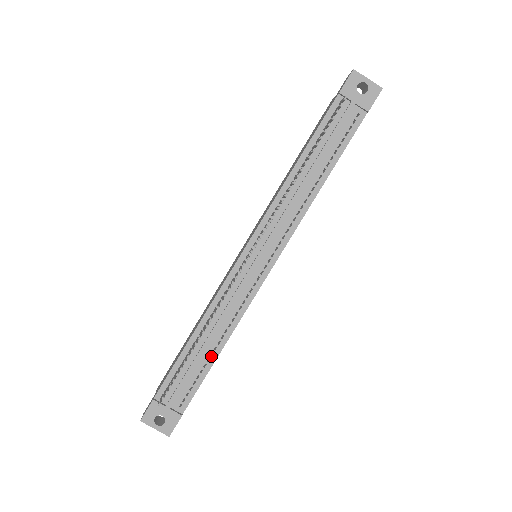
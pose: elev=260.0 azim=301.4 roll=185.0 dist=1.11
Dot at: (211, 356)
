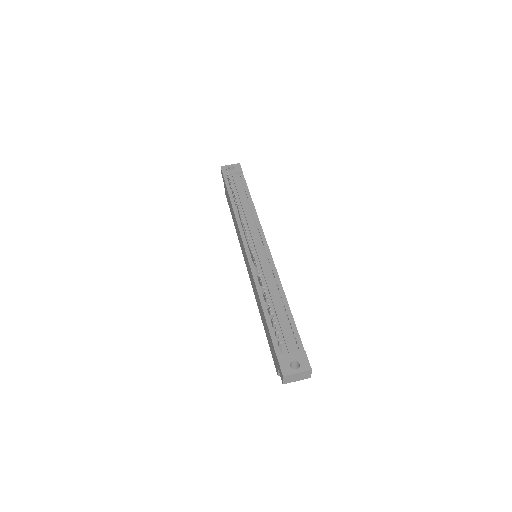
Dot at: (284, 307)
